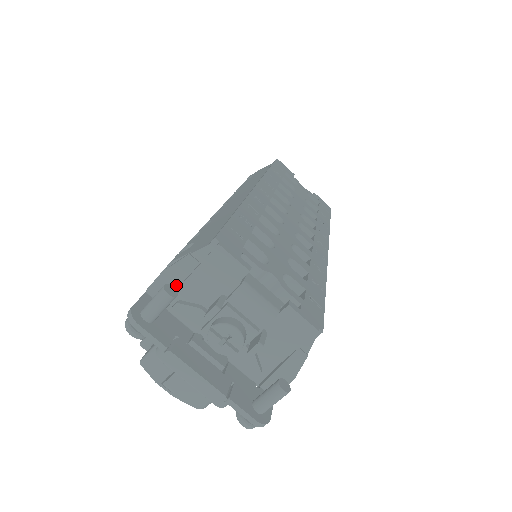
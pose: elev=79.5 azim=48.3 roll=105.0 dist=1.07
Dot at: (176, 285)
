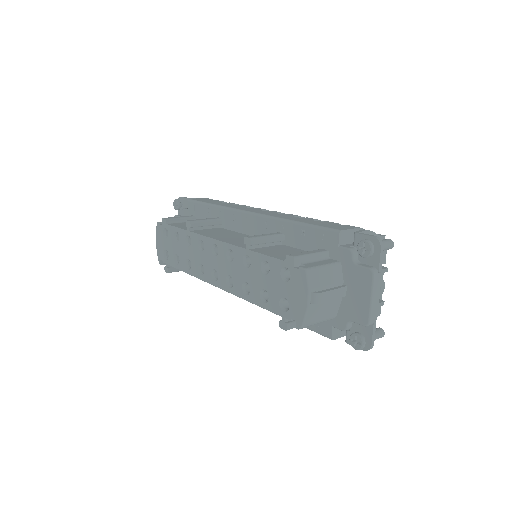
Dot at: occluded
